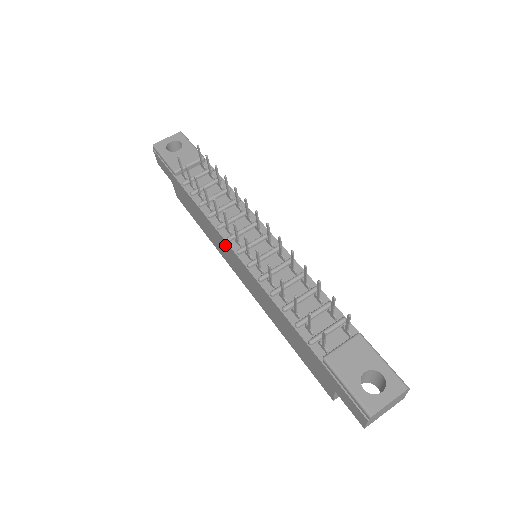
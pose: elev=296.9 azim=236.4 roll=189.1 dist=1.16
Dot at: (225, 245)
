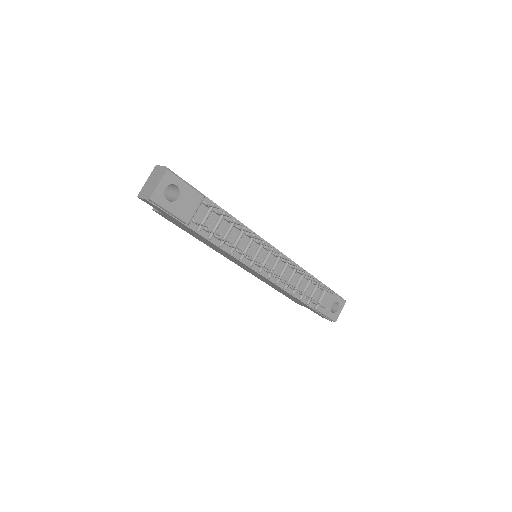
Dot at: (242, 264)
